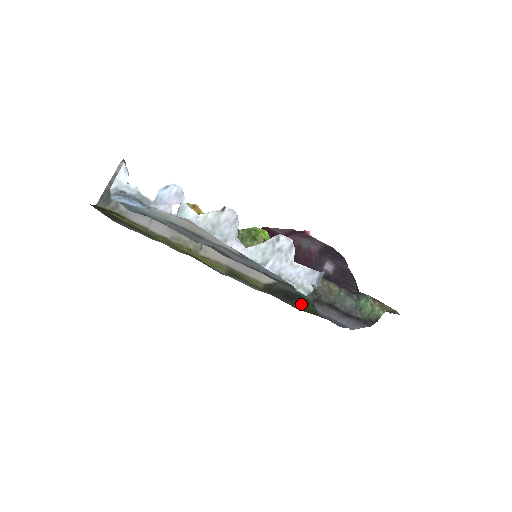
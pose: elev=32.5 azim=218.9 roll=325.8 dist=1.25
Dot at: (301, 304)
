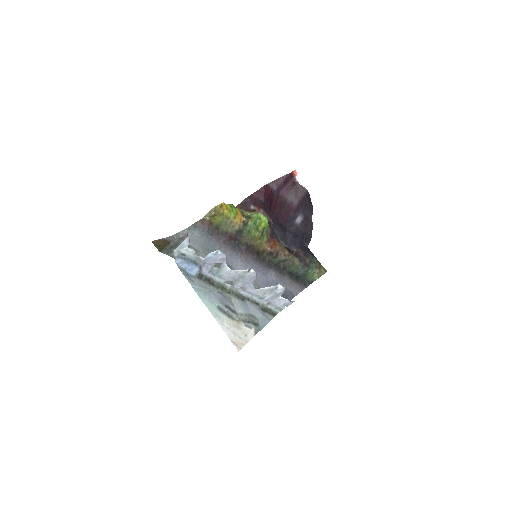
Dot at: occluded
